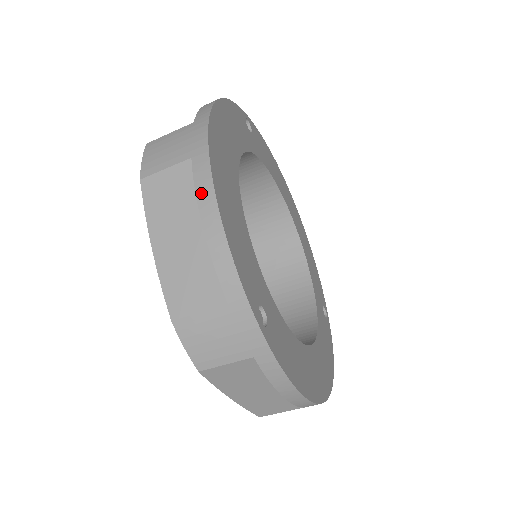
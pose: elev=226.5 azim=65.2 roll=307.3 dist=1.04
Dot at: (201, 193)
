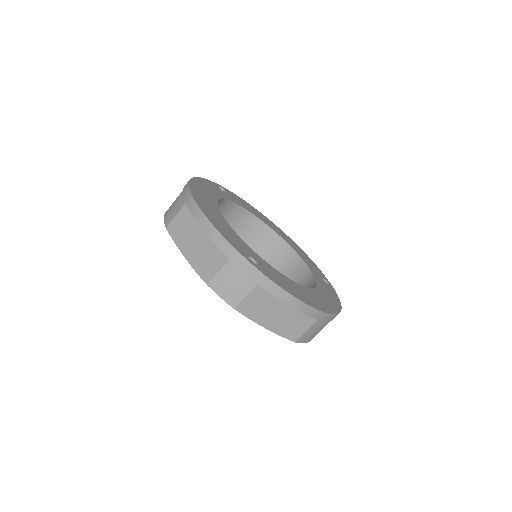
Dot at: (195, 215)
